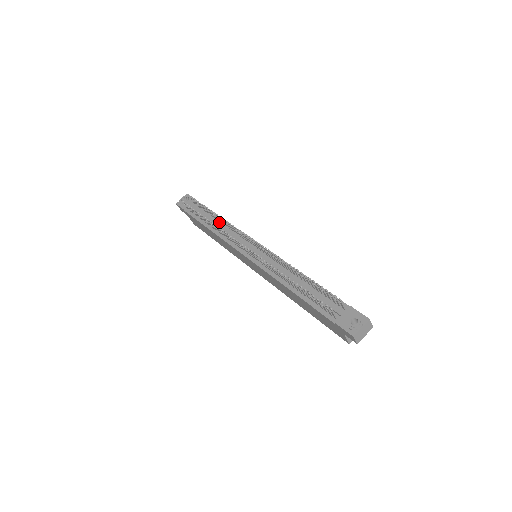
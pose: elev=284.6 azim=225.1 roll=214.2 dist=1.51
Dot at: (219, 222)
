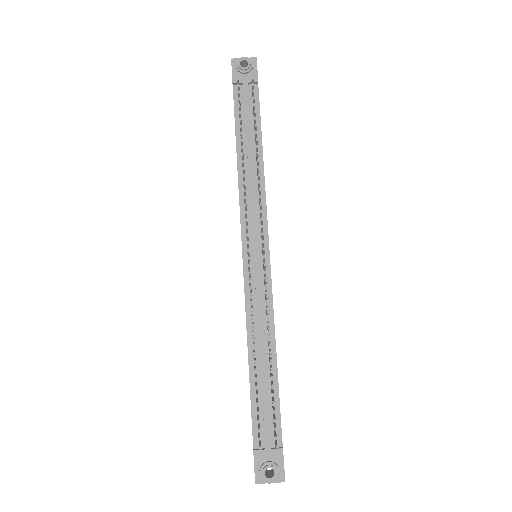
Dot at: (255, 161)
